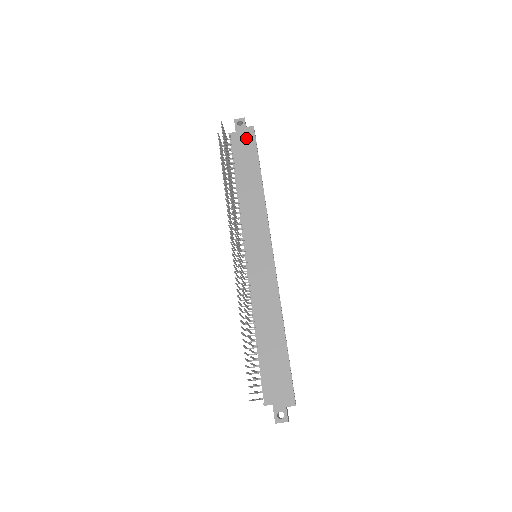
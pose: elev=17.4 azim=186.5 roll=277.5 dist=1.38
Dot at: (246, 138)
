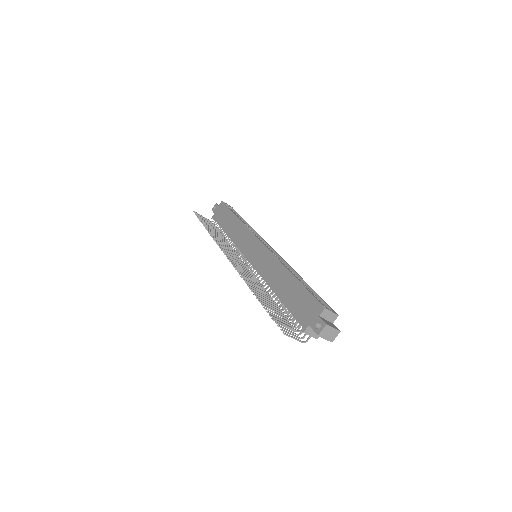
Dot at: (221, 210)
